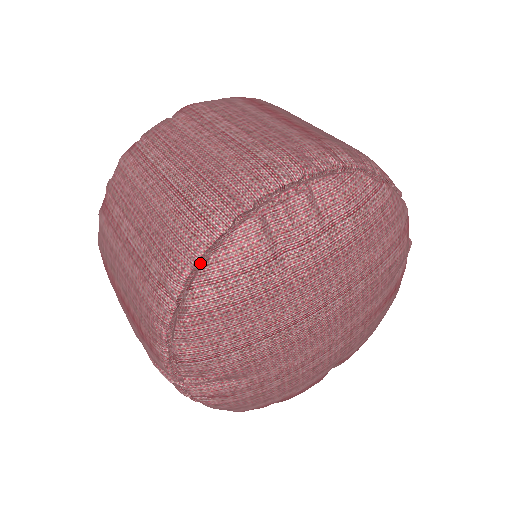
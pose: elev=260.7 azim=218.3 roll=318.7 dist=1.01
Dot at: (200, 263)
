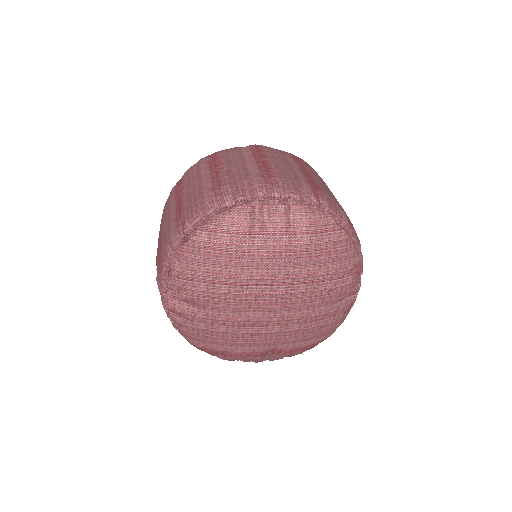
Dot at: (207, 218)
